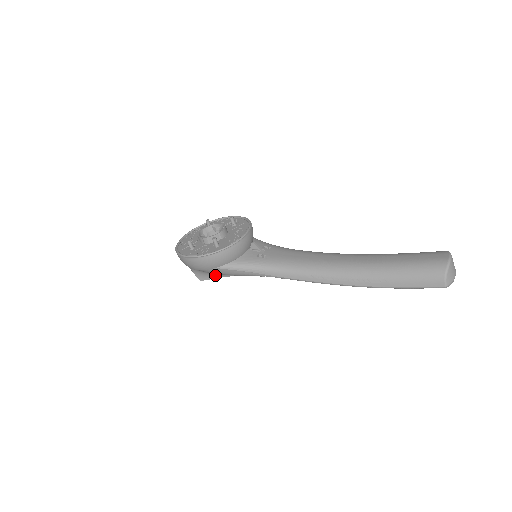
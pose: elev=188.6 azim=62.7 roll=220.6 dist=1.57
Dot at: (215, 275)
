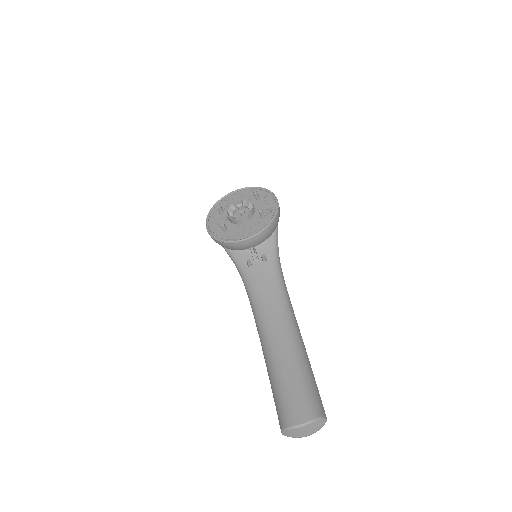
Dot at: occluded
